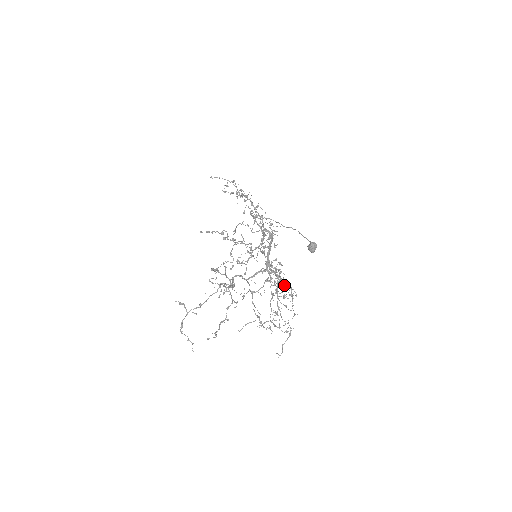
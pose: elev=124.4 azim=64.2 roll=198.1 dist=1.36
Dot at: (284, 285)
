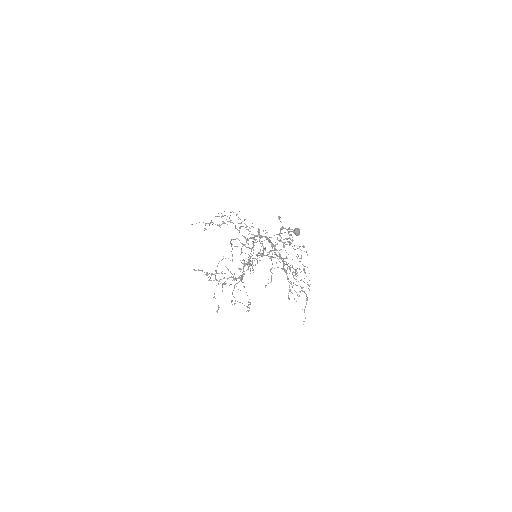
Dot at: occluded
